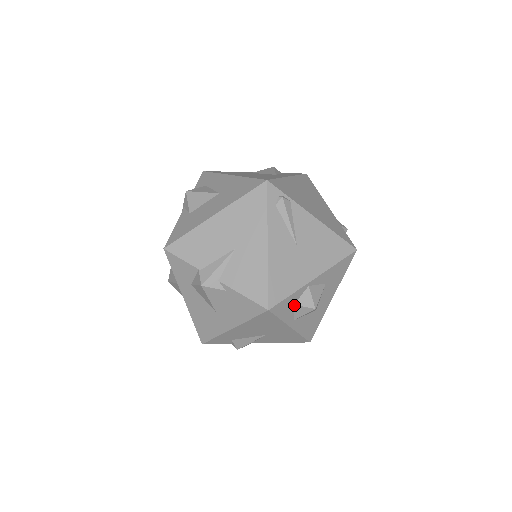
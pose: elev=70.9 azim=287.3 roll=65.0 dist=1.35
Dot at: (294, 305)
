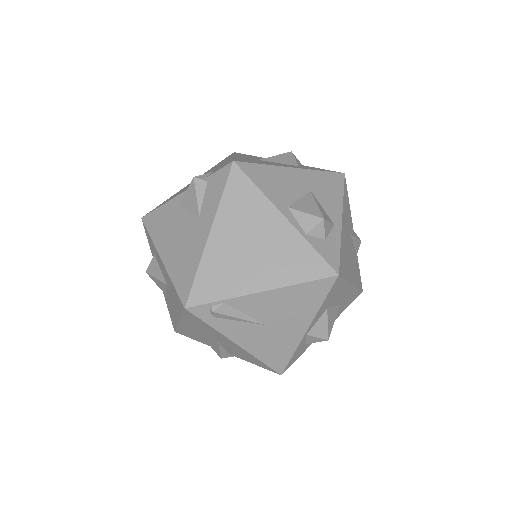
Dot at: (306, 343)
